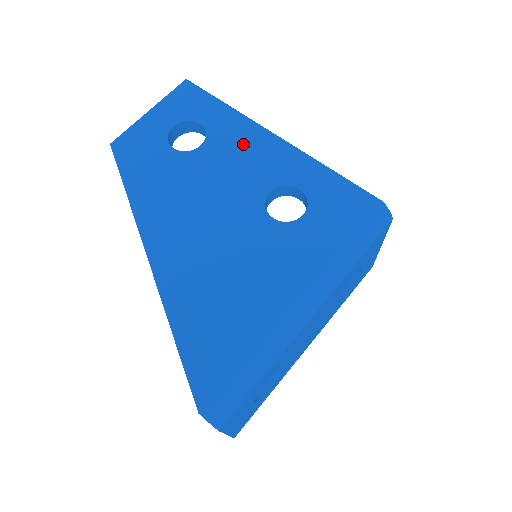
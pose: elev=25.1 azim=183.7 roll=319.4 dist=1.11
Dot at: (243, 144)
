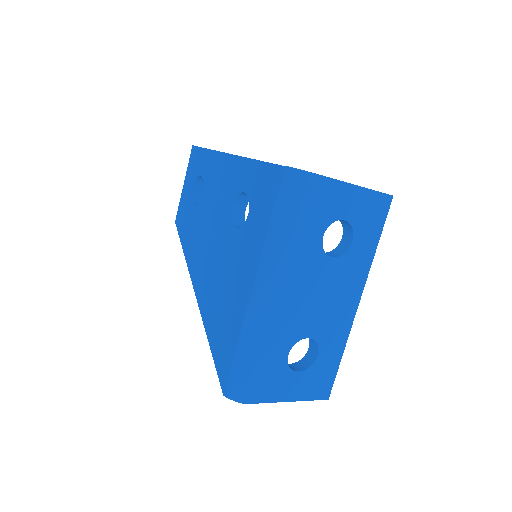
Dot at: (218, 176)
